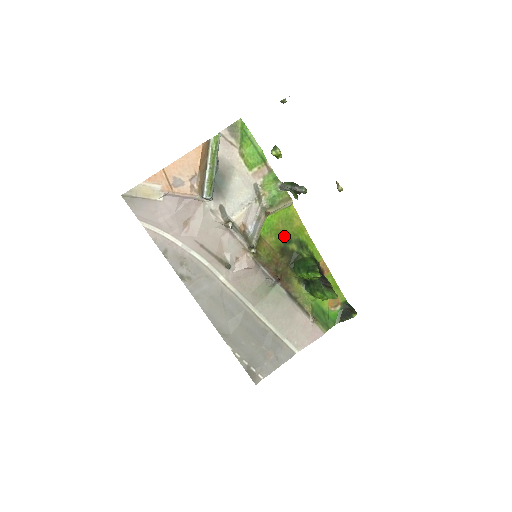
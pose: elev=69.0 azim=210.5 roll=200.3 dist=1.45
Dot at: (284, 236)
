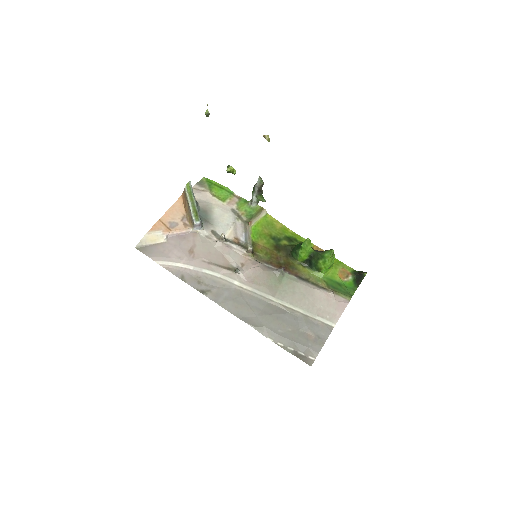
Dot at: (273, 237)
